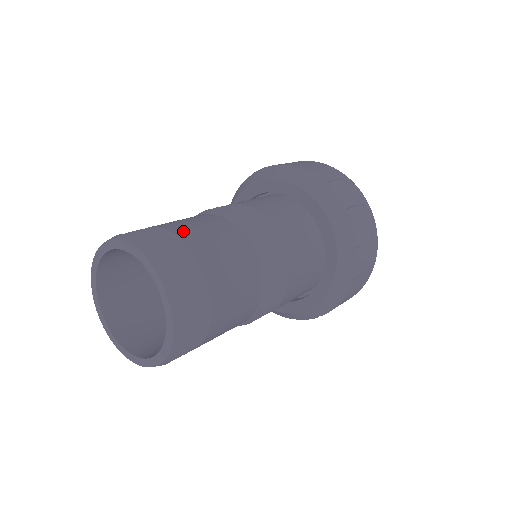
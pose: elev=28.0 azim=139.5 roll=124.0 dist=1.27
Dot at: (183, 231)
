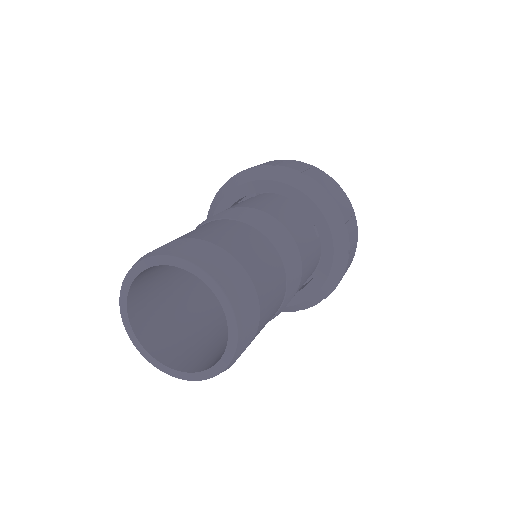
Dot at: (230, 246)
